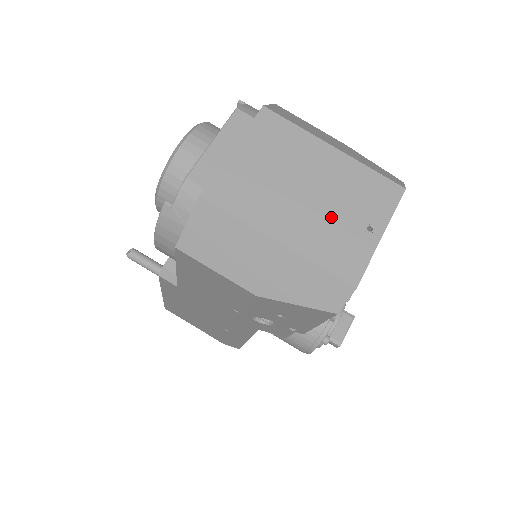
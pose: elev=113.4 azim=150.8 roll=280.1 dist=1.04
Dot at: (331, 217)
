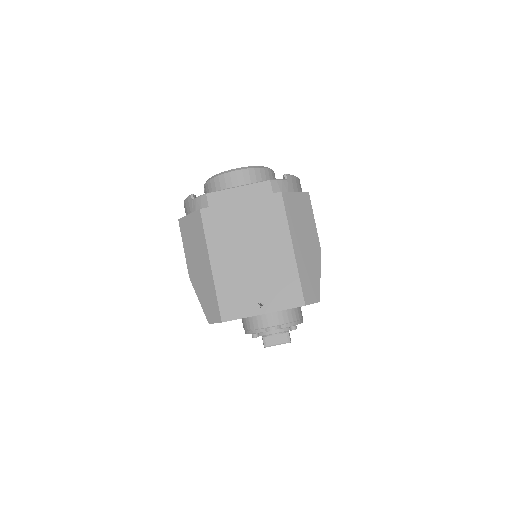
Dot at: (249, 280)
